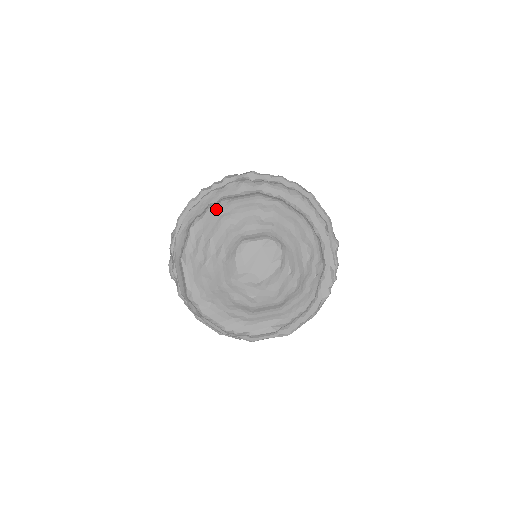
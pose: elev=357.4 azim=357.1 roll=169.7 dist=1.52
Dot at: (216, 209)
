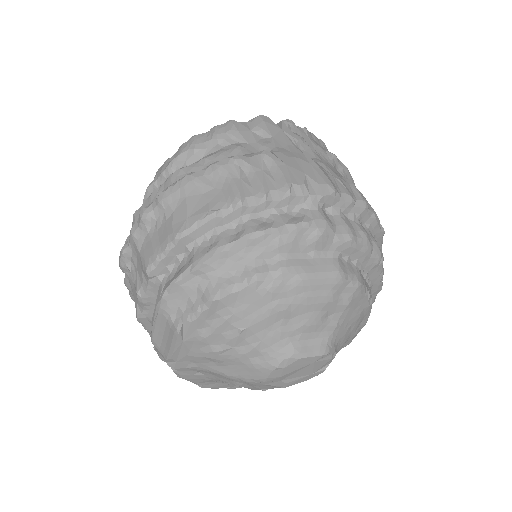
Dot at: (269, 287)
